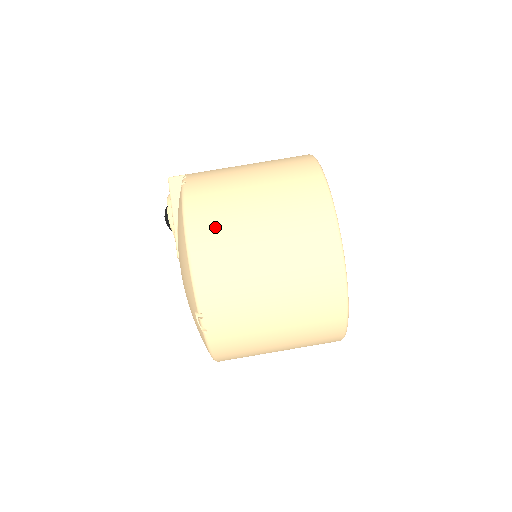
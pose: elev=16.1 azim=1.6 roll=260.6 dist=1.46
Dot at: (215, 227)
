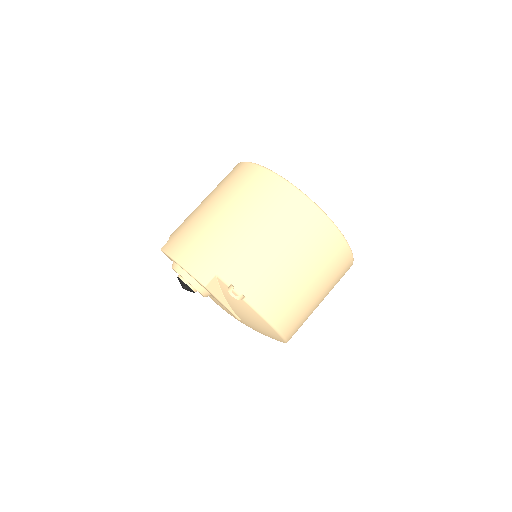
Dot at: (292, 314)
